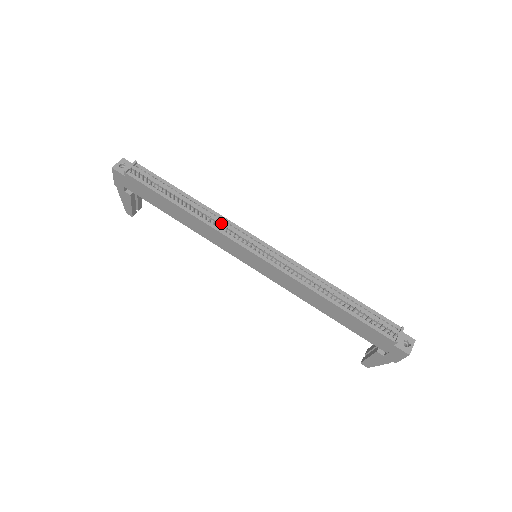
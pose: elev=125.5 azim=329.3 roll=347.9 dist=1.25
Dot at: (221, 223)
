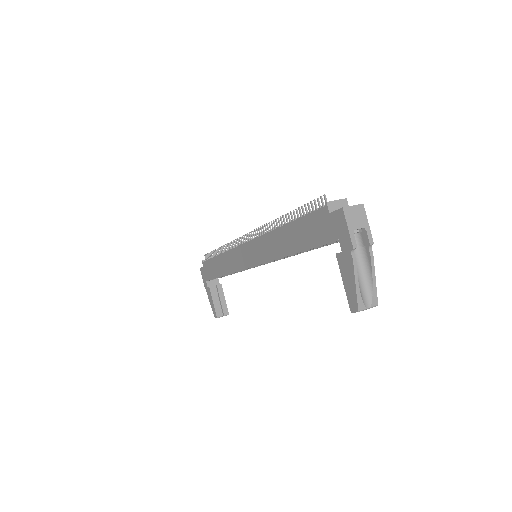
Dot at: occluded
